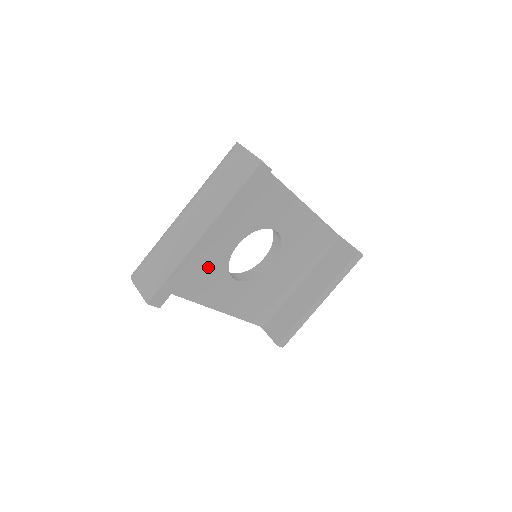
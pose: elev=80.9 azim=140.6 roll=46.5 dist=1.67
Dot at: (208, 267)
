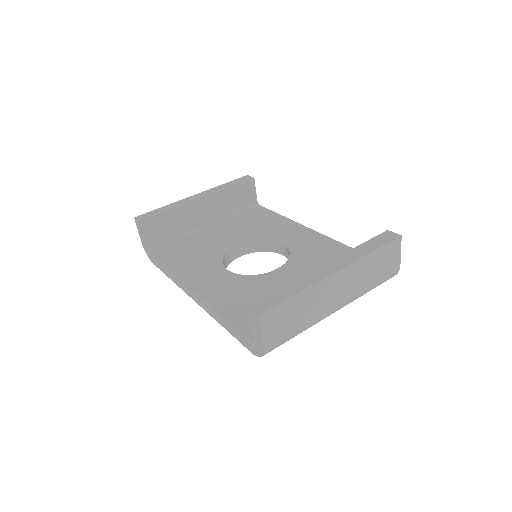
Dot at: (204, 254)
